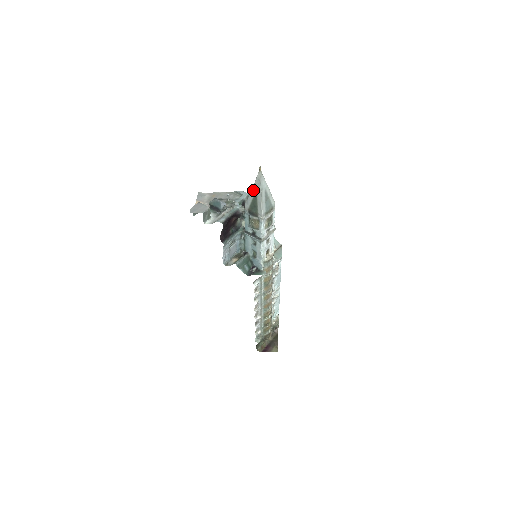
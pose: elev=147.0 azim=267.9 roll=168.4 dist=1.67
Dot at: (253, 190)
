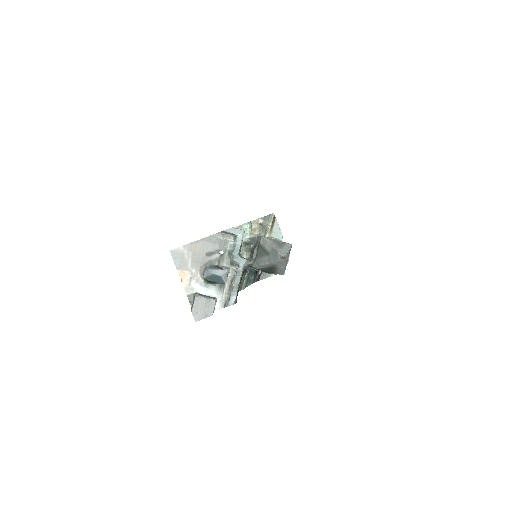
Dot at: (270, 264)
